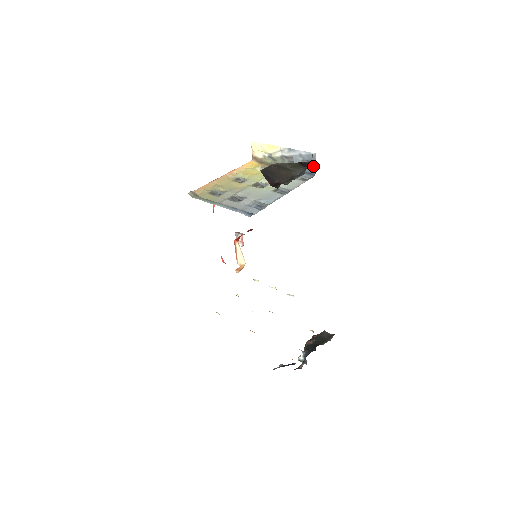
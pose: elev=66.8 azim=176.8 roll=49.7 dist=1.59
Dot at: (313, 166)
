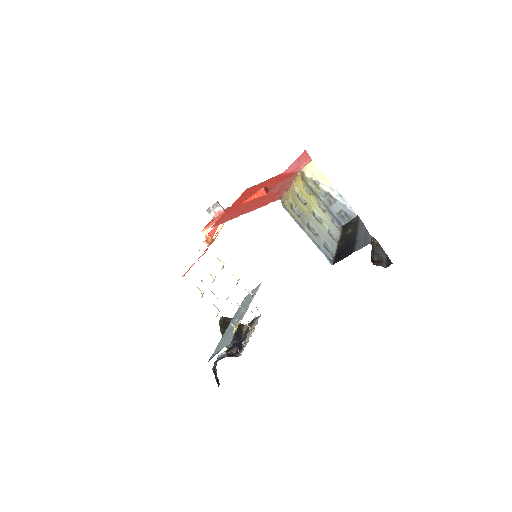
Dot at: occluded
